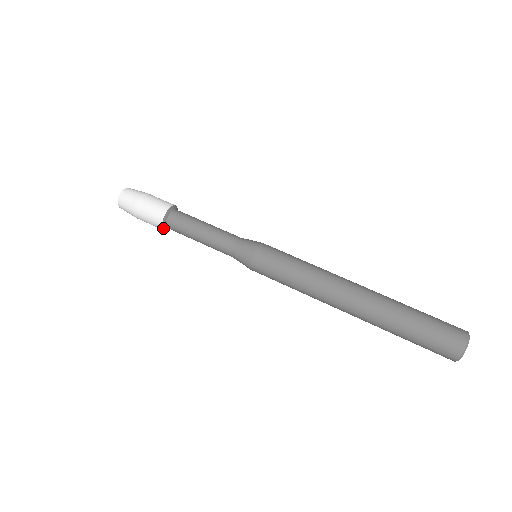
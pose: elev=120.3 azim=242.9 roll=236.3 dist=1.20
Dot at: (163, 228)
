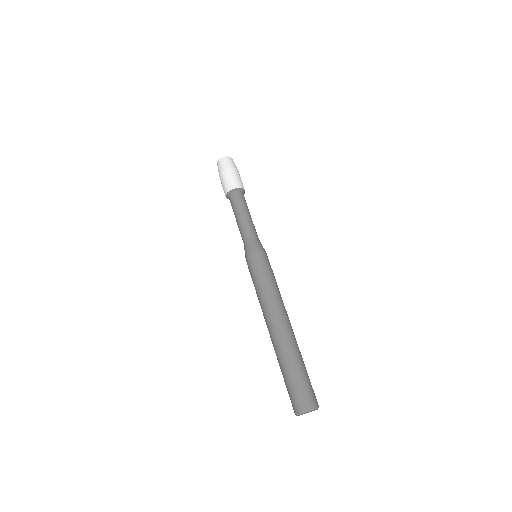
Dot at: (227, 197)
